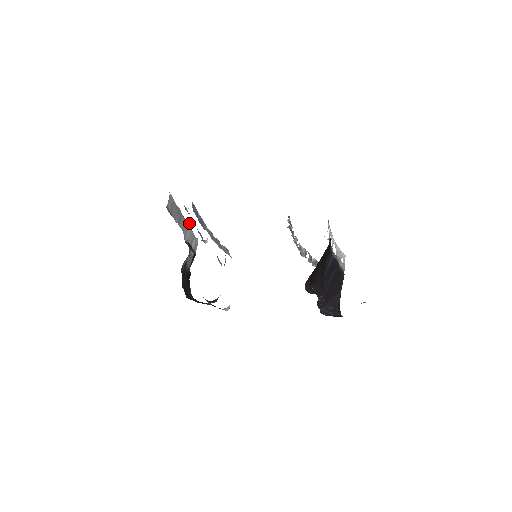
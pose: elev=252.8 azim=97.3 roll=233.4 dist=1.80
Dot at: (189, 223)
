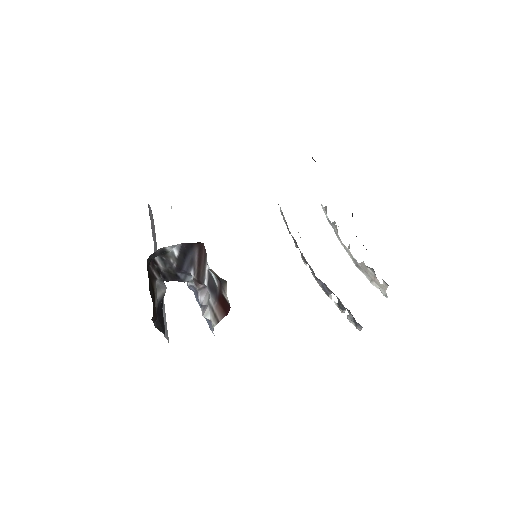
Dot at: occluded
